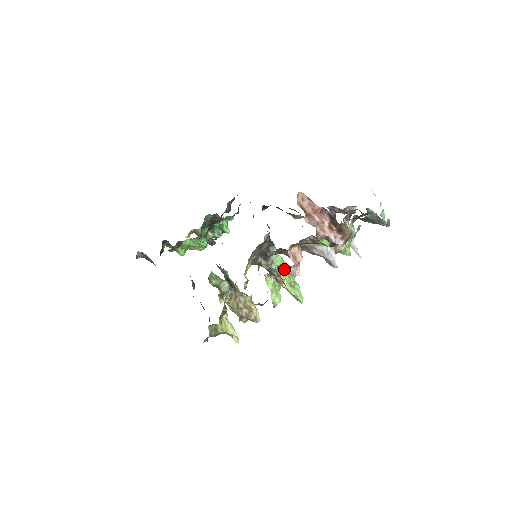
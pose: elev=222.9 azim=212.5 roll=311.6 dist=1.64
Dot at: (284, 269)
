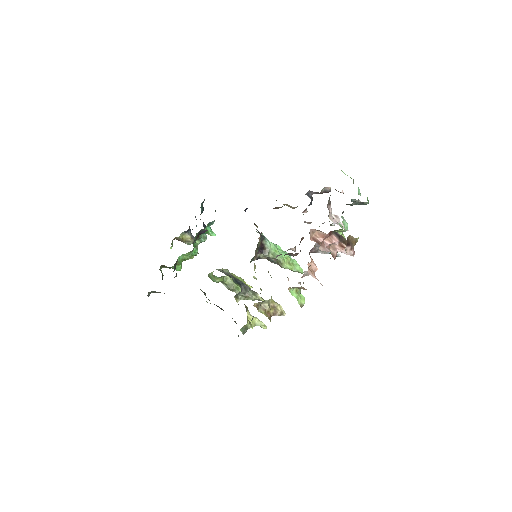
Dot at: (279, 253)
